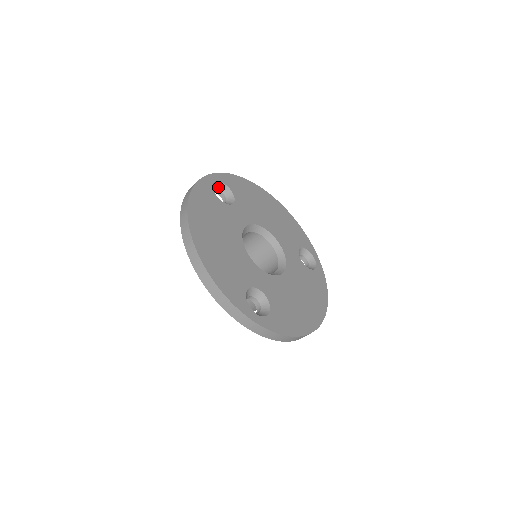
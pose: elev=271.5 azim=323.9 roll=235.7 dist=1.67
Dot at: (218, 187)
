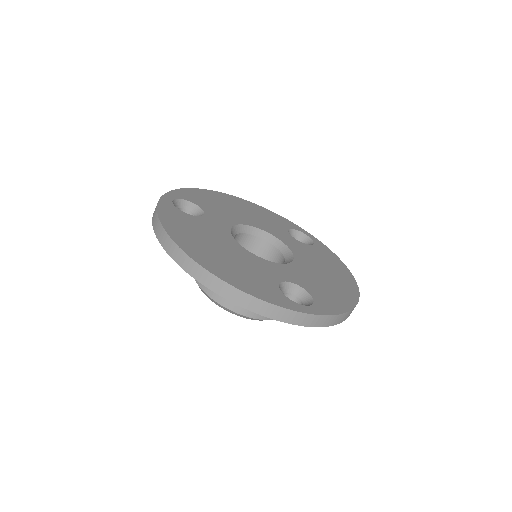
Dot at: (178, 205)
